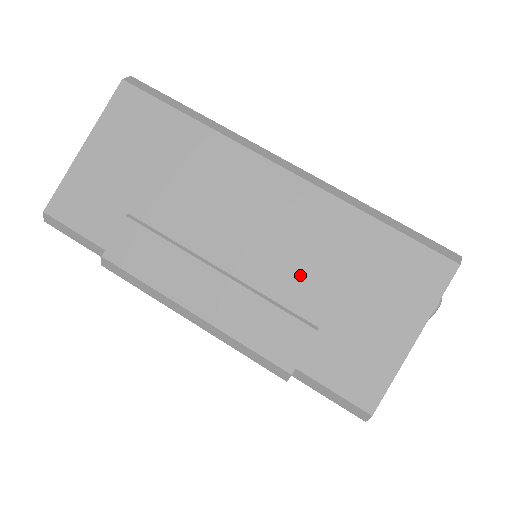
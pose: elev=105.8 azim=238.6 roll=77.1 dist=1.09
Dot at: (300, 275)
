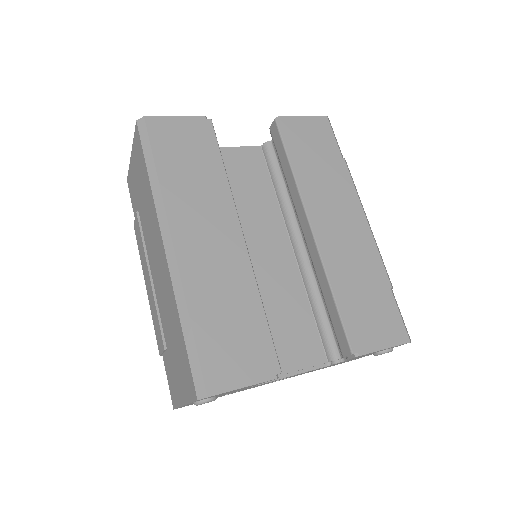
Dot at: (165, 316)
